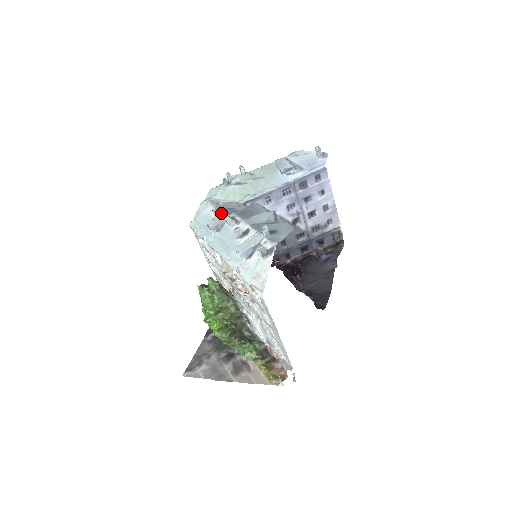
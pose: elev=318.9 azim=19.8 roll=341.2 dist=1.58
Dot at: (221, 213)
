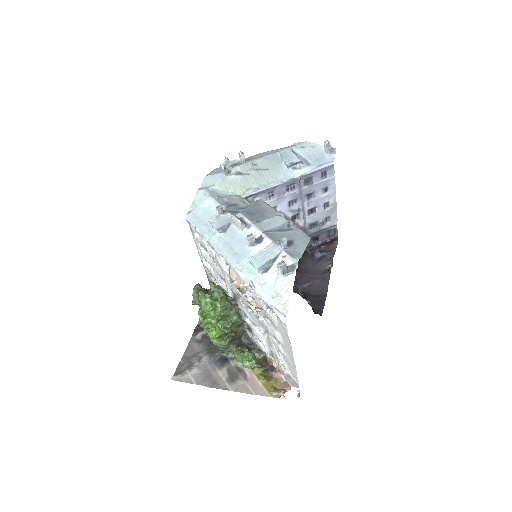
Dot at: (225, 210)
